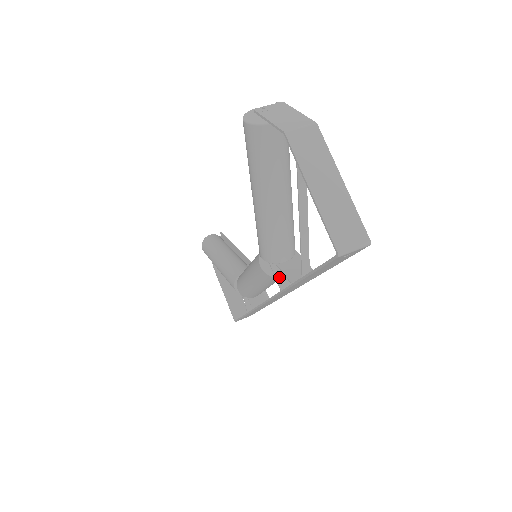
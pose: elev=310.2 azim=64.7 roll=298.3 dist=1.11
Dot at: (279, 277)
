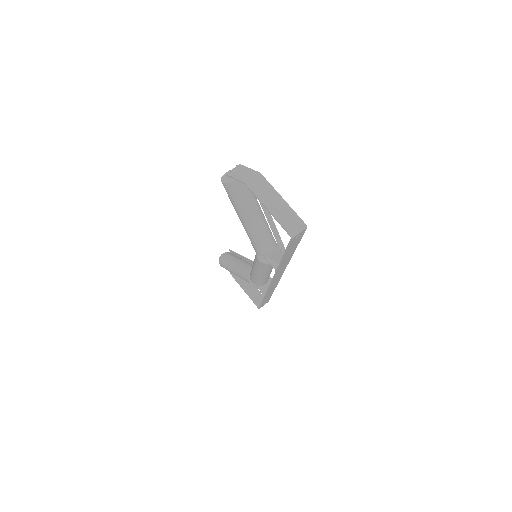
Dot at: (272, 263)
